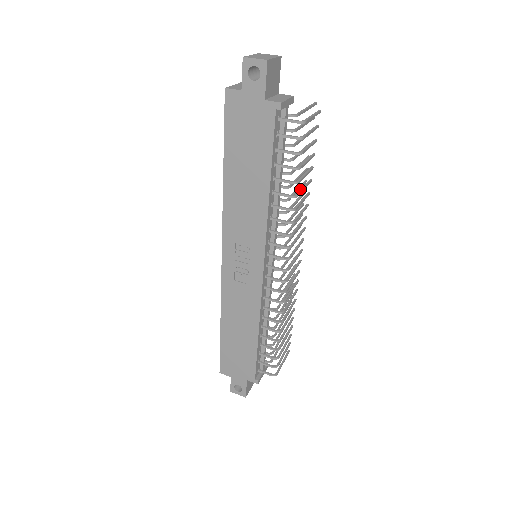
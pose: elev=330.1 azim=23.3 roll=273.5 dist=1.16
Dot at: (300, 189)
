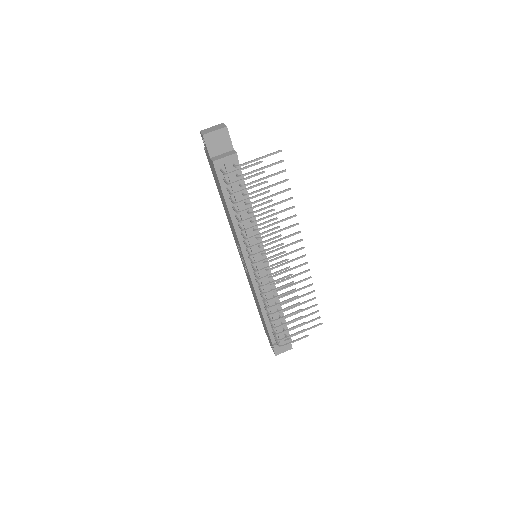
Dot at: occluded
